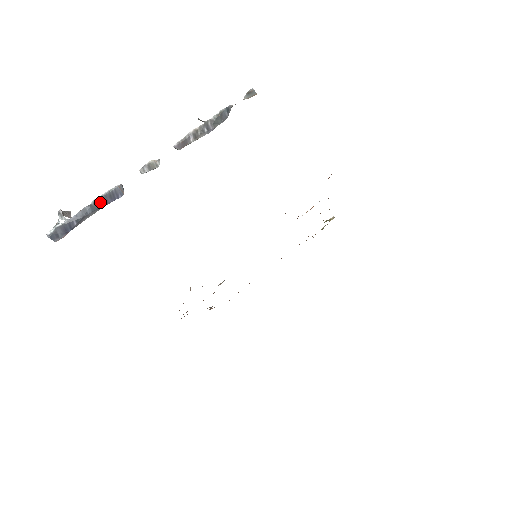
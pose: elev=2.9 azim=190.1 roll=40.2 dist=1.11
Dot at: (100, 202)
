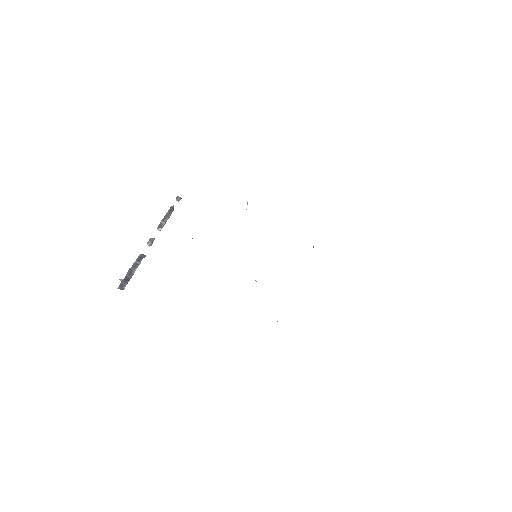
Dot at: (136, 263)
